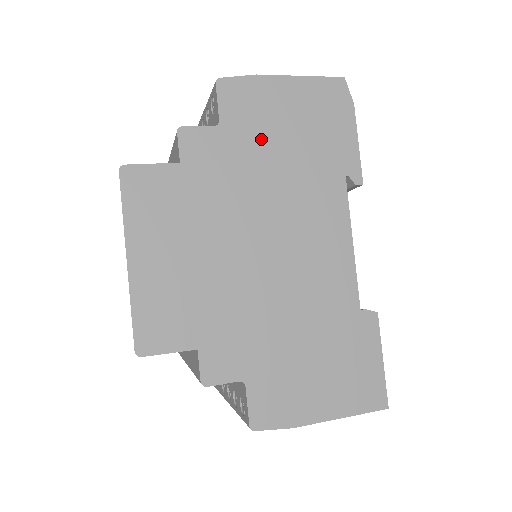
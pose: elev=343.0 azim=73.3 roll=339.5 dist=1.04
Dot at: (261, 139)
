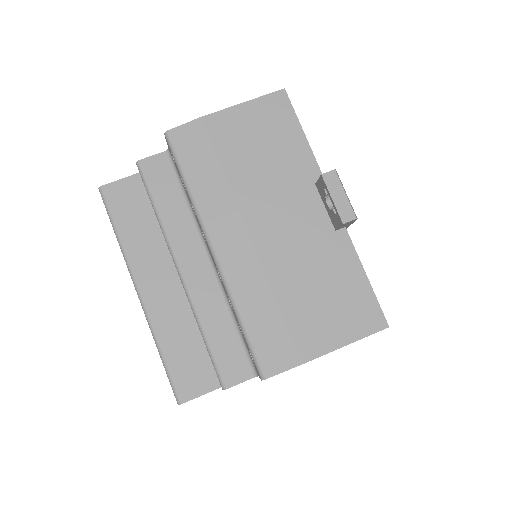
Dot at: occluded
